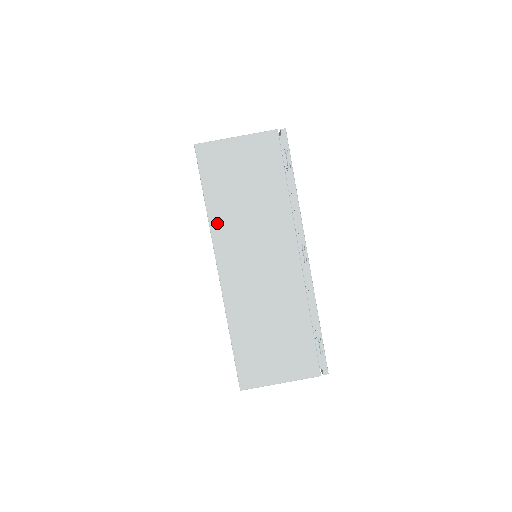
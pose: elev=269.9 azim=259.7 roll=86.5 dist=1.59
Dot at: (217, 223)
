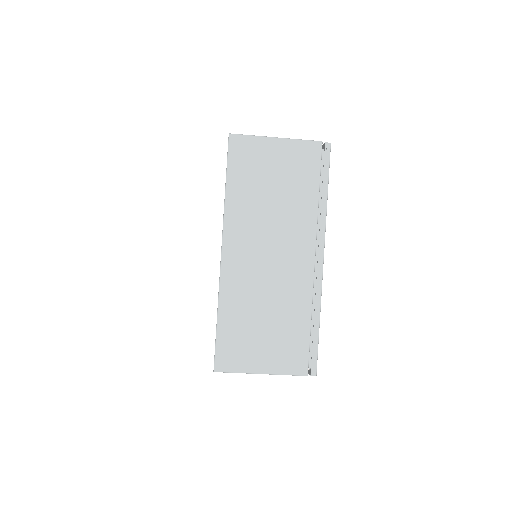
Dot at: occluded
